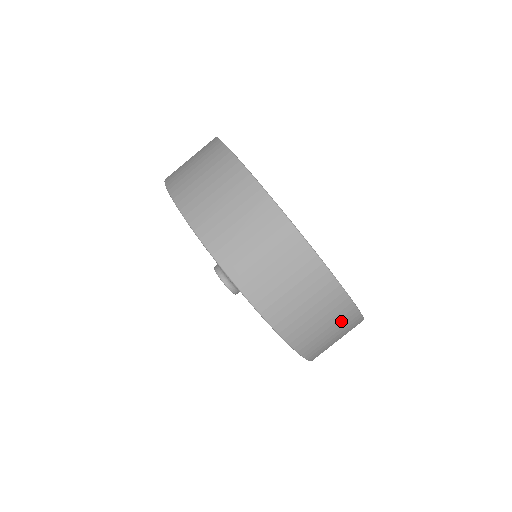
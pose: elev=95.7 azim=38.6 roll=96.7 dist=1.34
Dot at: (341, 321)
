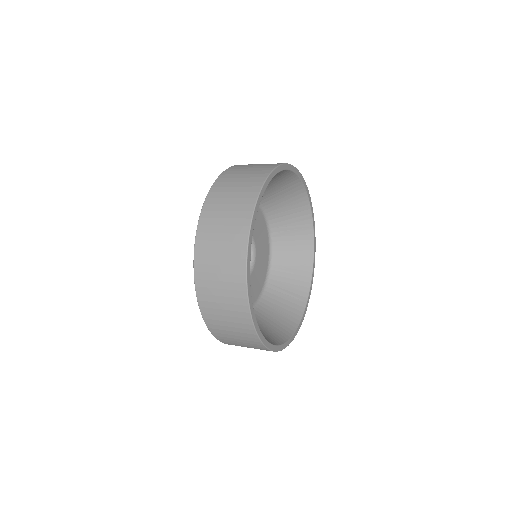
Dot at: occluded
